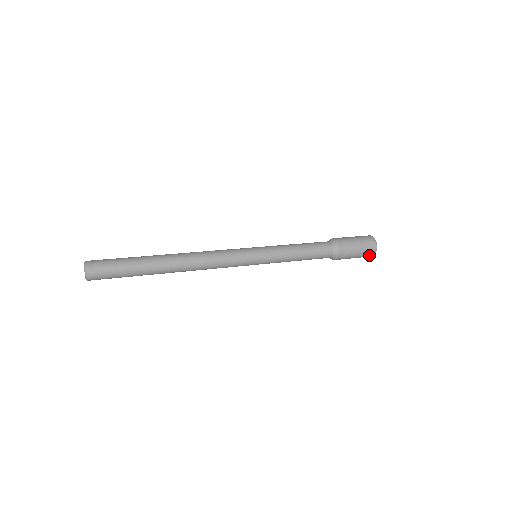
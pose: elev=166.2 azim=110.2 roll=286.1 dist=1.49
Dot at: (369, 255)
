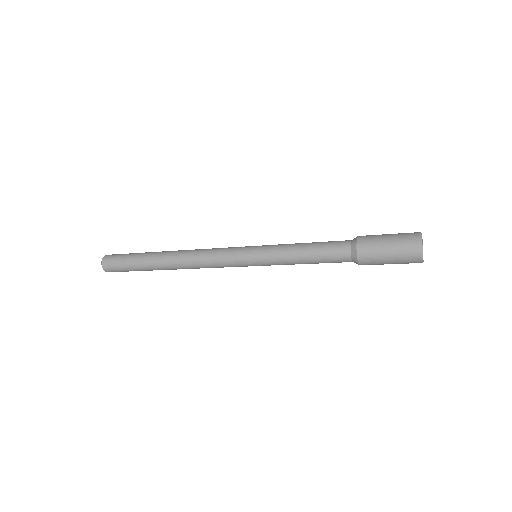
Dot at: (413, 260)
